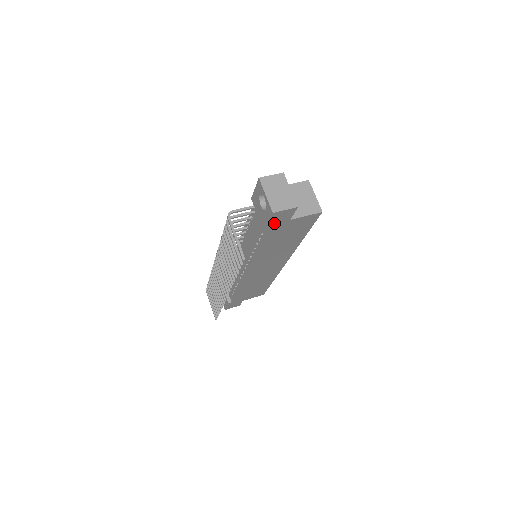
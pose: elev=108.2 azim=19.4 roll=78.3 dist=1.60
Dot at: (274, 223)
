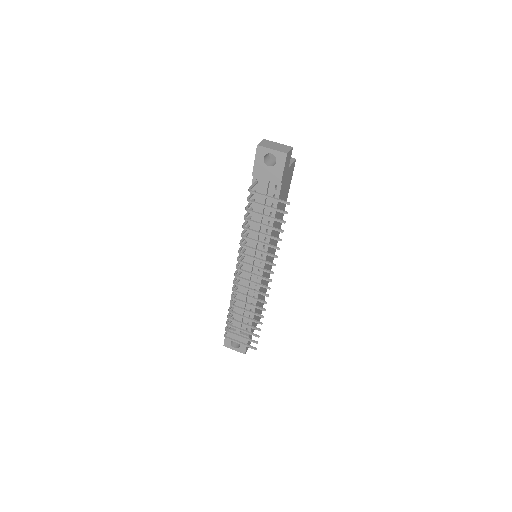
Dot at: (284, 172)
